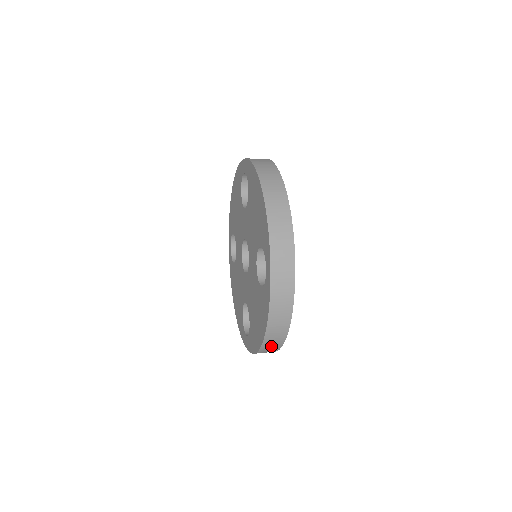
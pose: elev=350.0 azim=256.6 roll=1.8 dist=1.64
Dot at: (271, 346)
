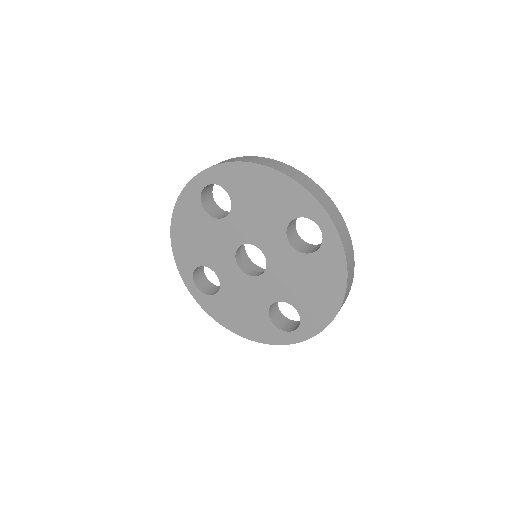
Dot at: occluded
